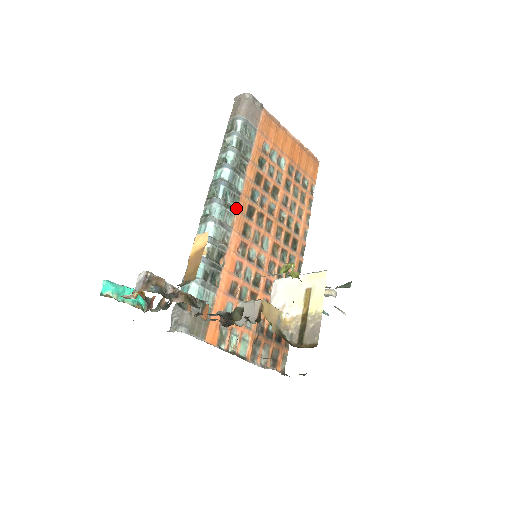
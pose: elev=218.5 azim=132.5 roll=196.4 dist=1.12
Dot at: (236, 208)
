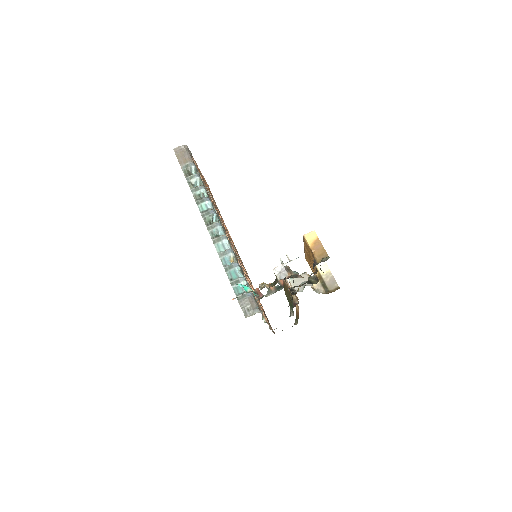
Dot at: occluded
